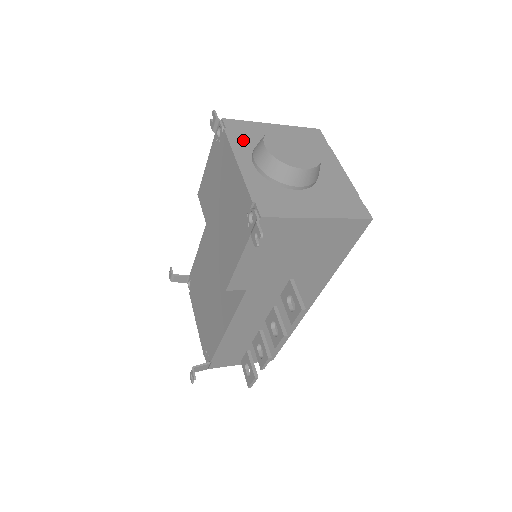
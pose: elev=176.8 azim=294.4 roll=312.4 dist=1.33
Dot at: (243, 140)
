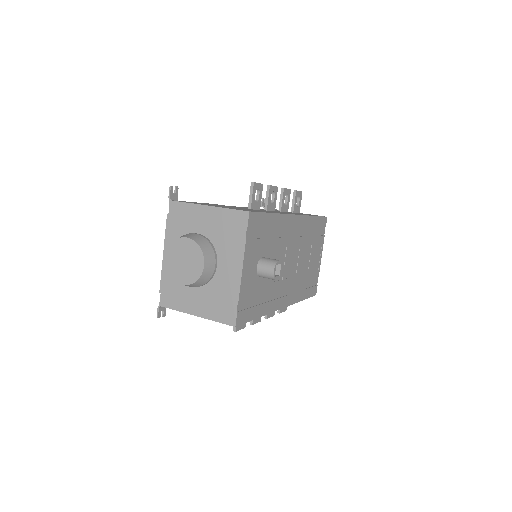
Dot at: (176, 228)
